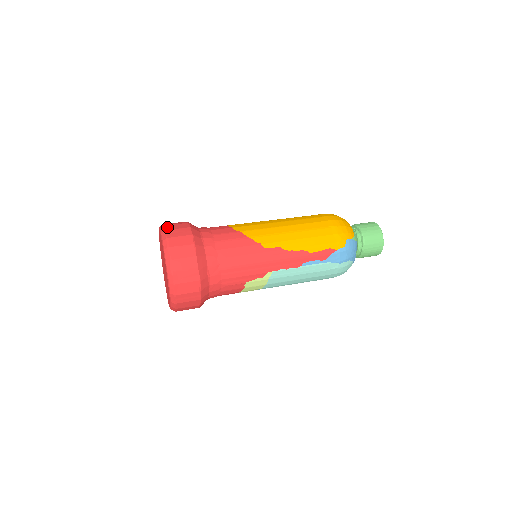
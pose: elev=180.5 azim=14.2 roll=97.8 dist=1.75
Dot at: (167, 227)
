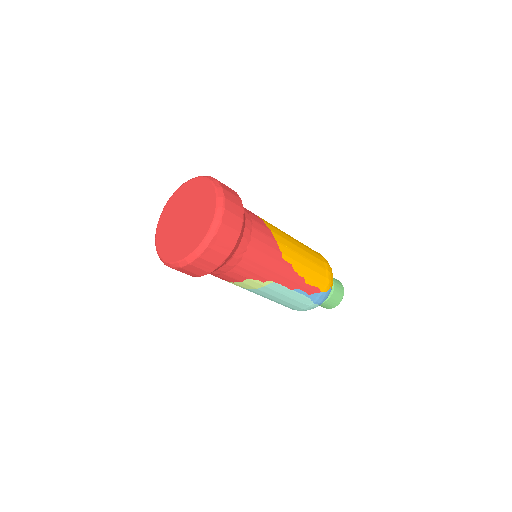
Dot at: (222, 184)
